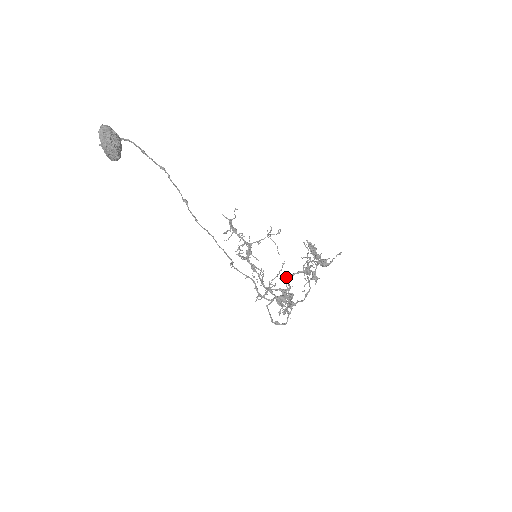
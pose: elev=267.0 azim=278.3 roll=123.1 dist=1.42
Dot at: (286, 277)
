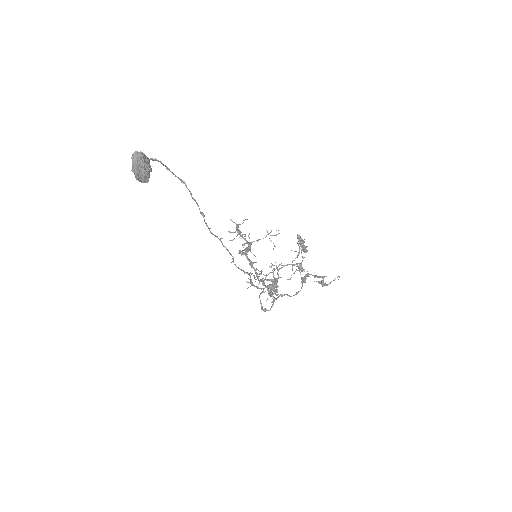
Dot at: (276, 267)
